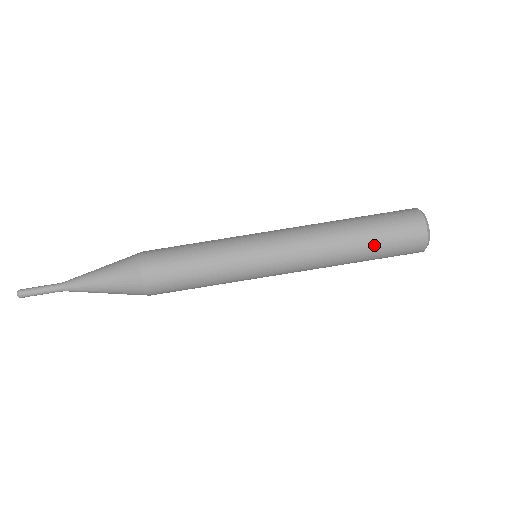
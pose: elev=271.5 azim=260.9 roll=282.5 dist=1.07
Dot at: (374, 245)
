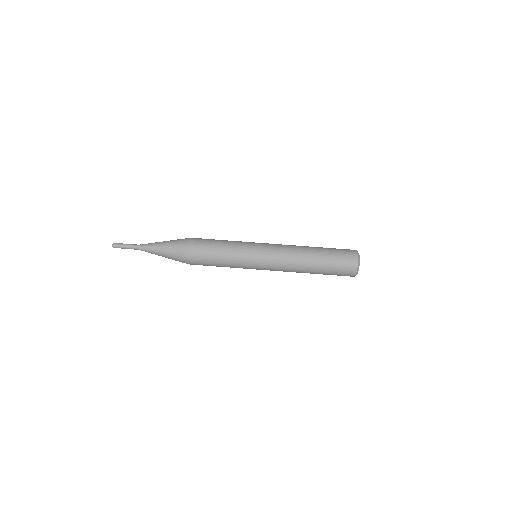
Dot at: (326, 252)
